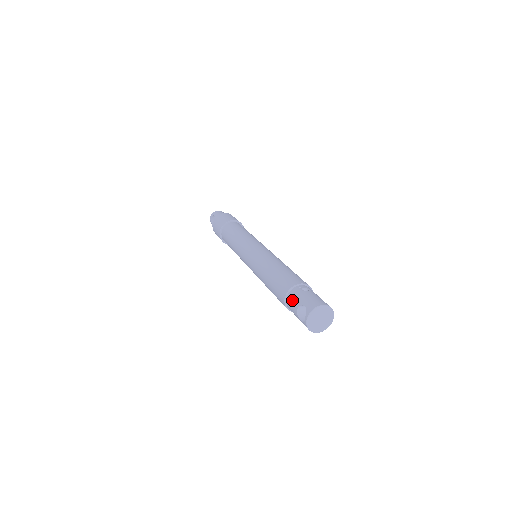
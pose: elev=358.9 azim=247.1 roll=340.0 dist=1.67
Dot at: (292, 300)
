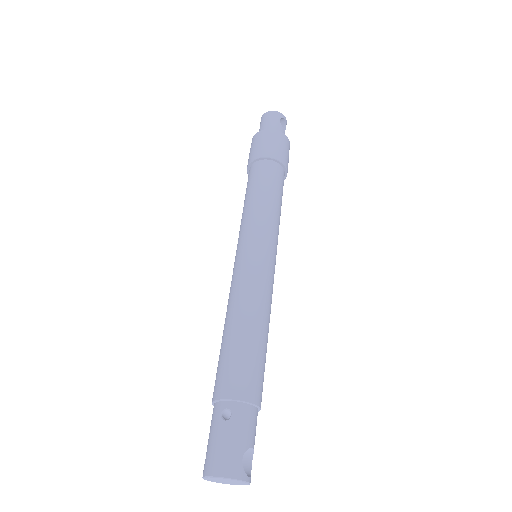
Dot at: (211, 422)
